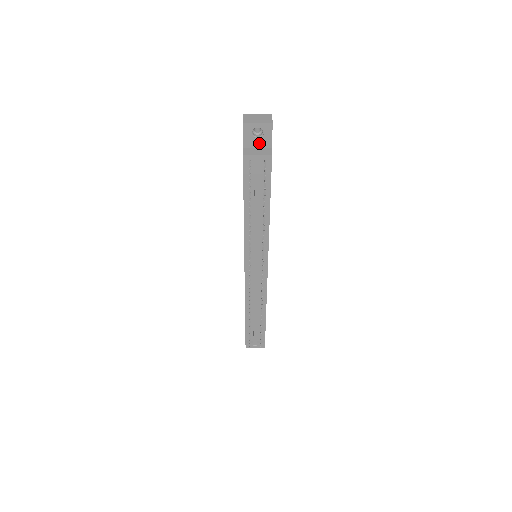
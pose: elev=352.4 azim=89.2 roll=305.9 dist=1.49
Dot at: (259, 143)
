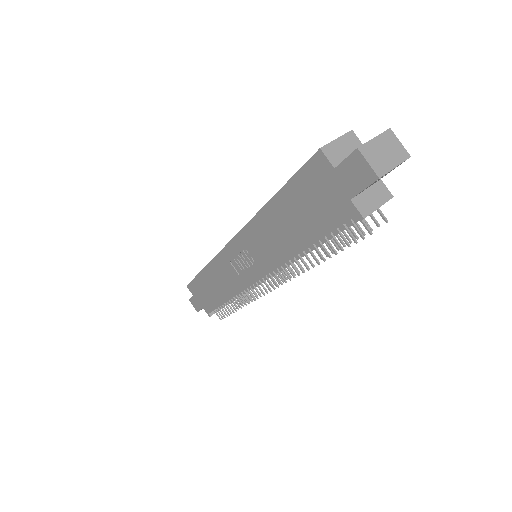
Dot at: (373, 183)
